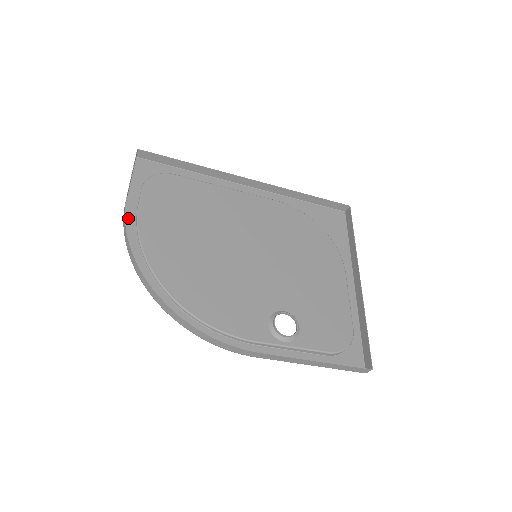
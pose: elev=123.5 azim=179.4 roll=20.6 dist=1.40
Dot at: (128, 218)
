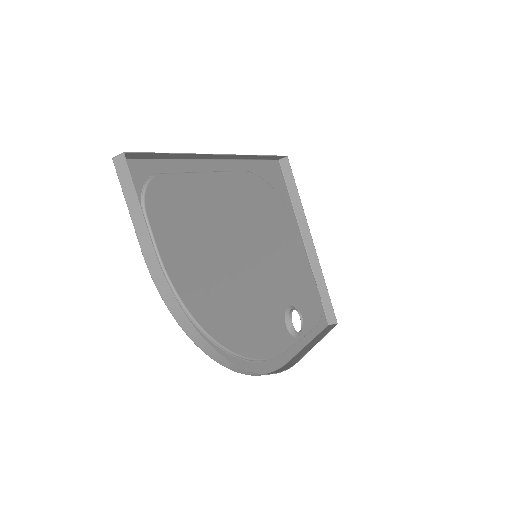
Dot at: (154, 272)
